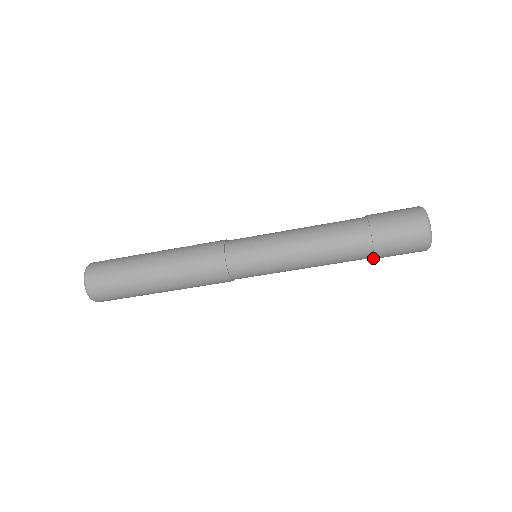
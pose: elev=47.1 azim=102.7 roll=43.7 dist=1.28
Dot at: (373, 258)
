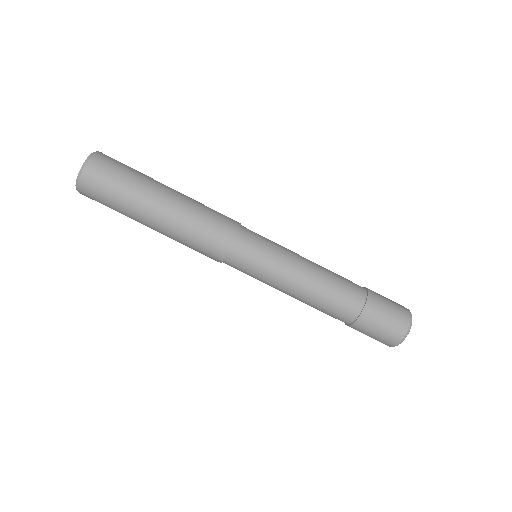
Dot at: (362, 310)
